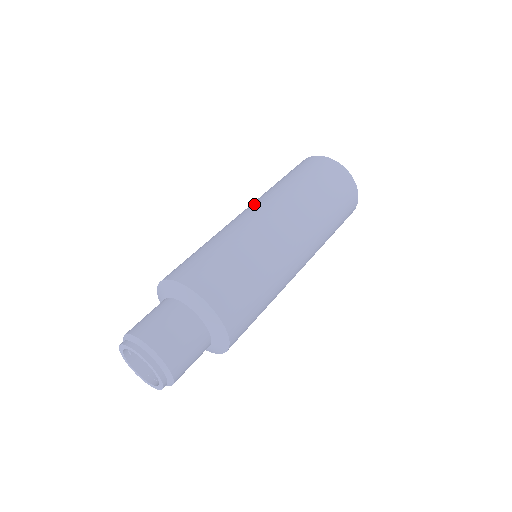
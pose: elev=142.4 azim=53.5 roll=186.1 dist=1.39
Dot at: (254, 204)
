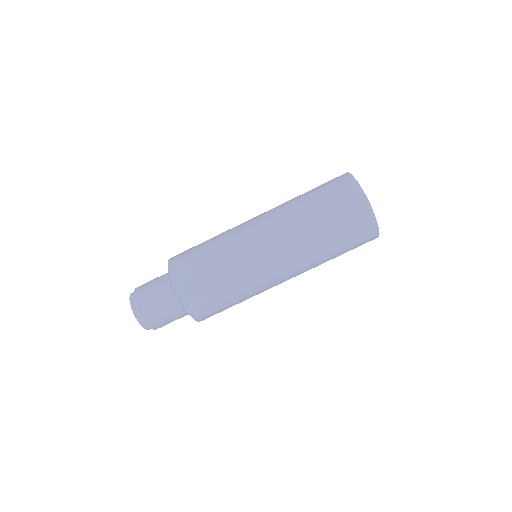
Dot at: occluded
